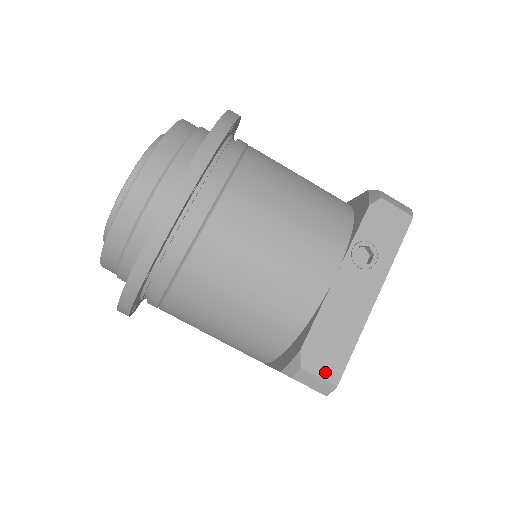
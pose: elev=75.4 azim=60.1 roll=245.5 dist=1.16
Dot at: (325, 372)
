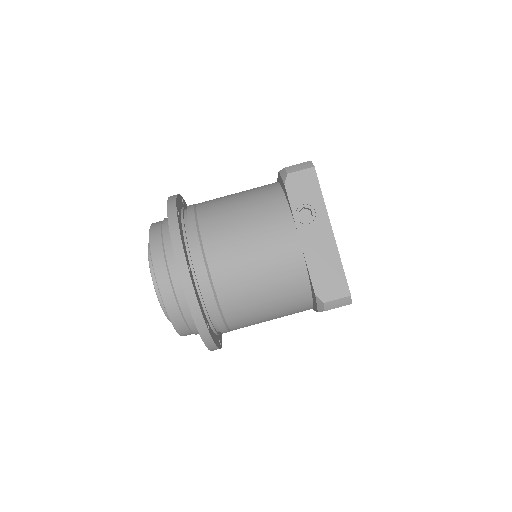
Dot at: (338, 294)
